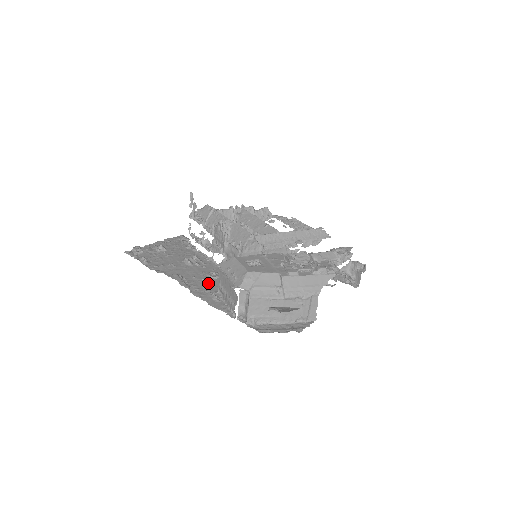
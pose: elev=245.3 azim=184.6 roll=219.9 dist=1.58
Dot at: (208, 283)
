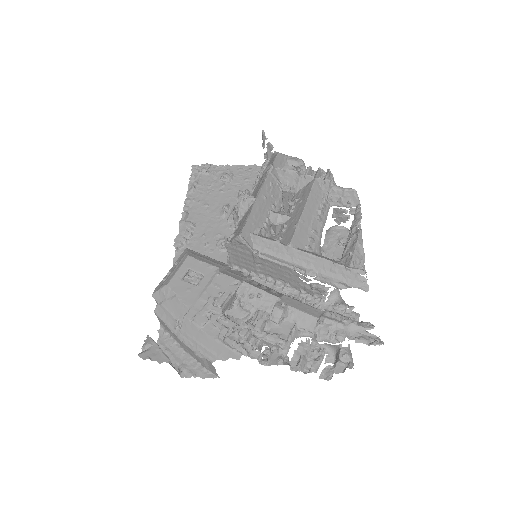
Dot at: (203, 252)
